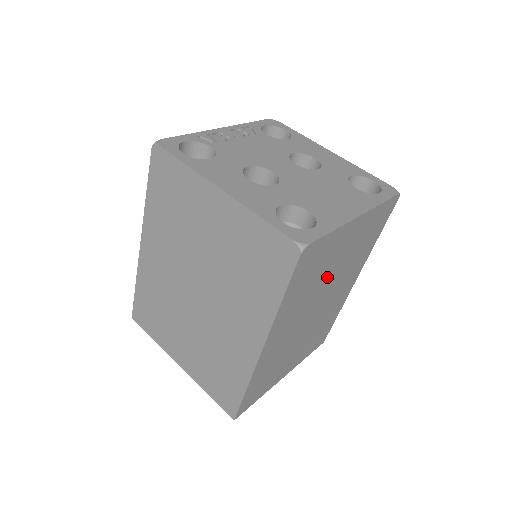
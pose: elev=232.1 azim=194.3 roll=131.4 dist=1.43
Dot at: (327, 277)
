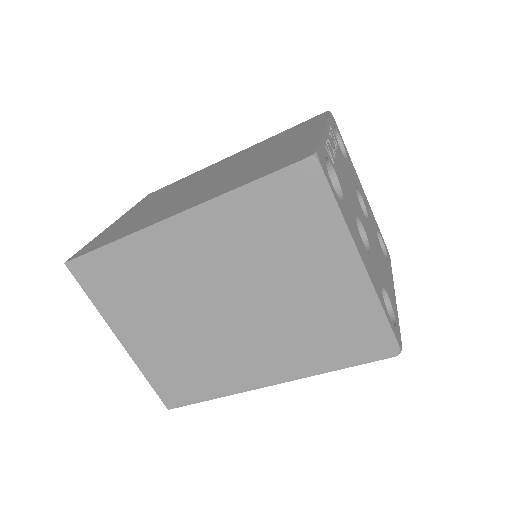
Dot at: occluded
